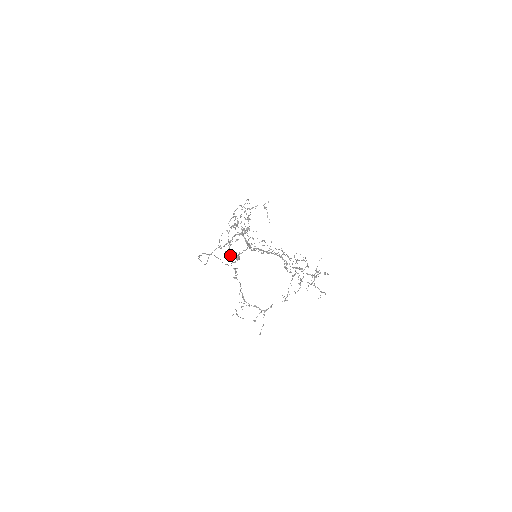
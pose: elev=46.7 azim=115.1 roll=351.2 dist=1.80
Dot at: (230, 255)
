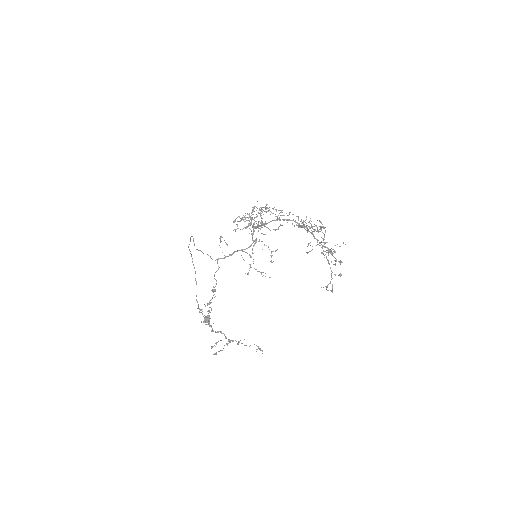
Dot at: (239, 217)
